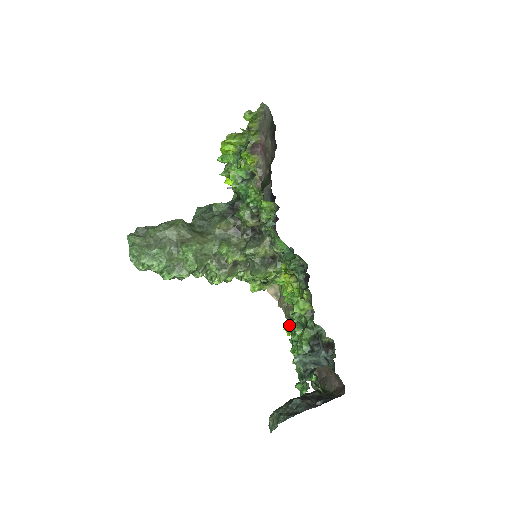
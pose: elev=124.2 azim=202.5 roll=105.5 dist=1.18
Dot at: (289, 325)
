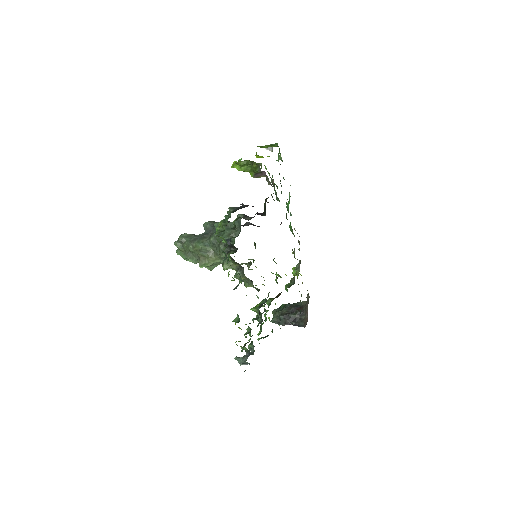
Dot at: (267, 304)
